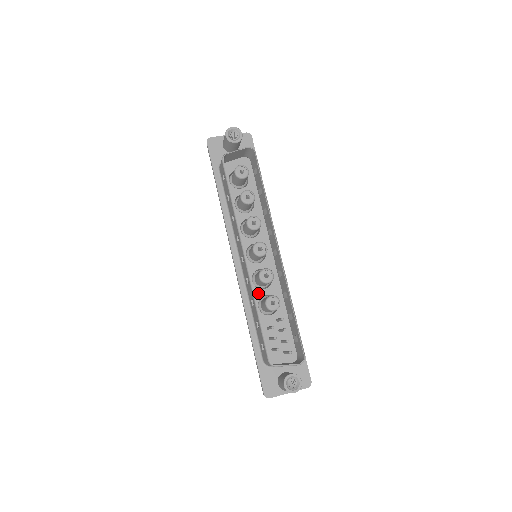
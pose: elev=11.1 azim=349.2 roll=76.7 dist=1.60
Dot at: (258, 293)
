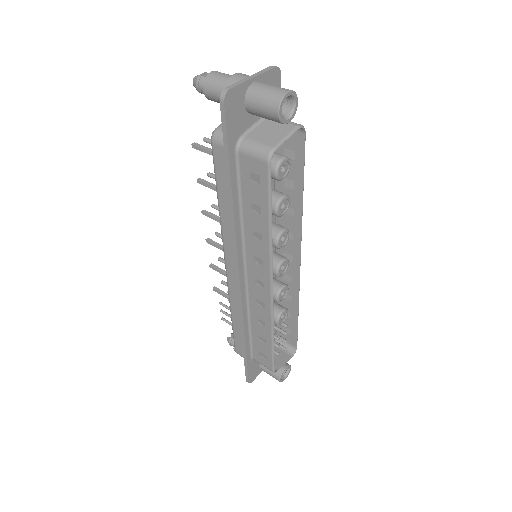
Dot at: occluded
